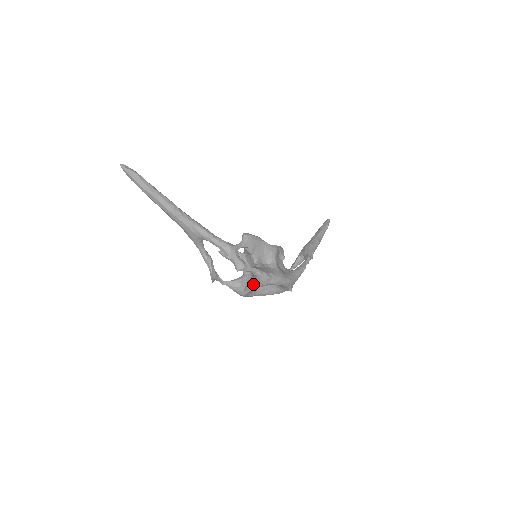
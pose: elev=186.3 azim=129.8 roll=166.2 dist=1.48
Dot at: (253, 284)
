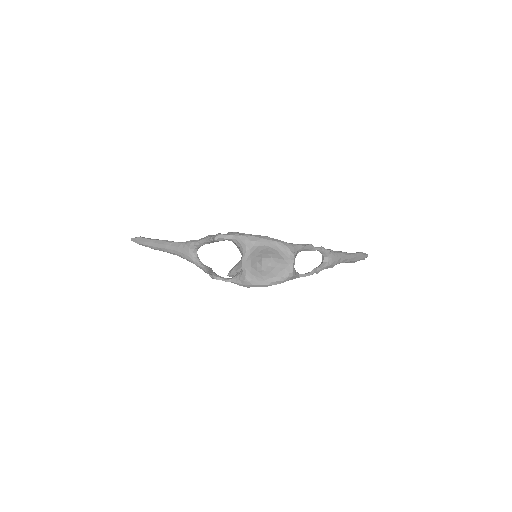
Dot at: (242, 254)
